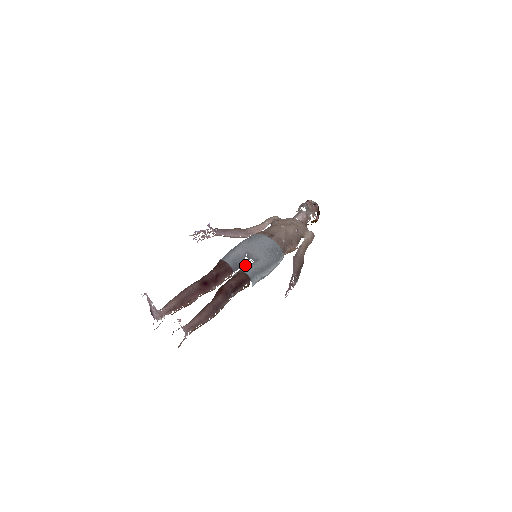
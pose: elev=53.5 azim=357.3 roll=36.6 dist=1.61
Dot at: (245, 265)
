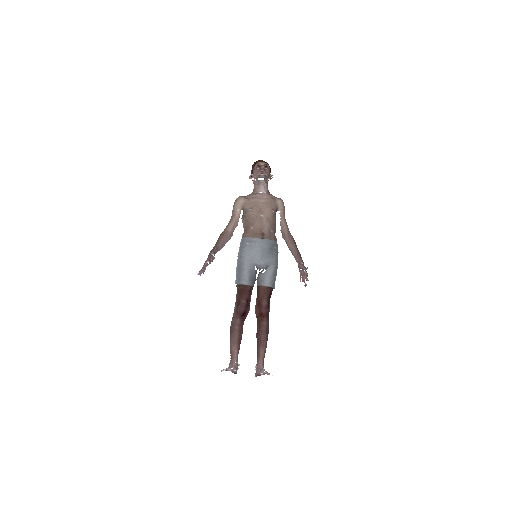
Dot at: (260, 277)
